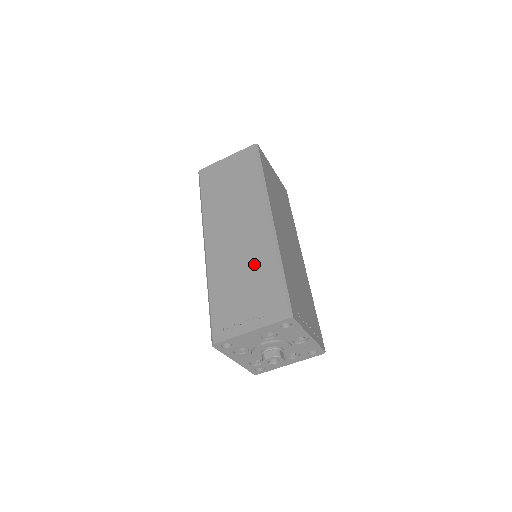
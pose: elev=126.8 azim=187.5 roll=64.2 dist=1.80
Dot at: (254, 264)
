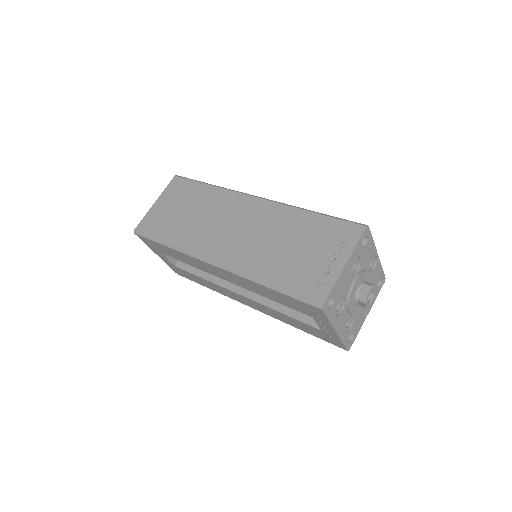
Dot at: (284, 229)
